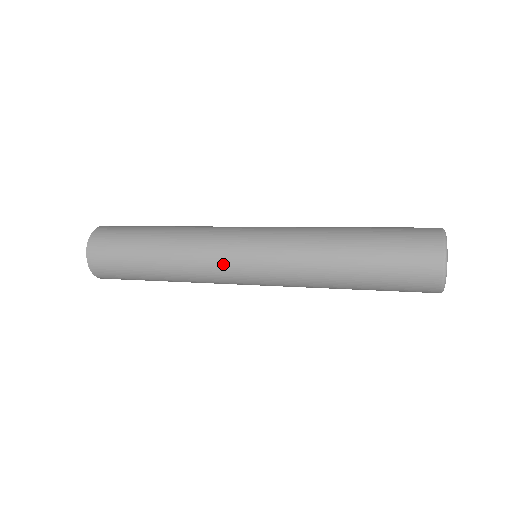
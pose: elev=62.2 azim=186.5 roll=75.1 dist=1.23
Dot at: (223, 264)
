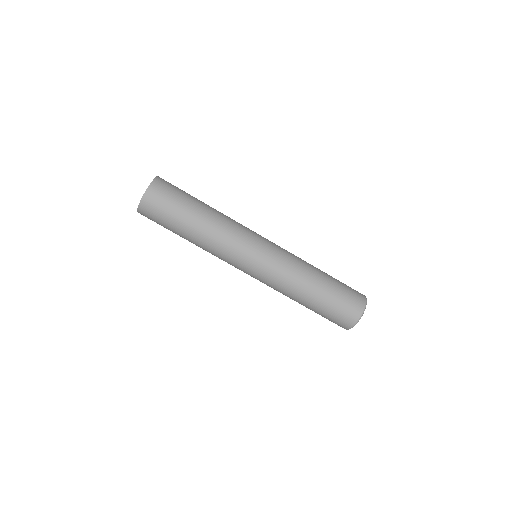
Dot at: (236, 260)
